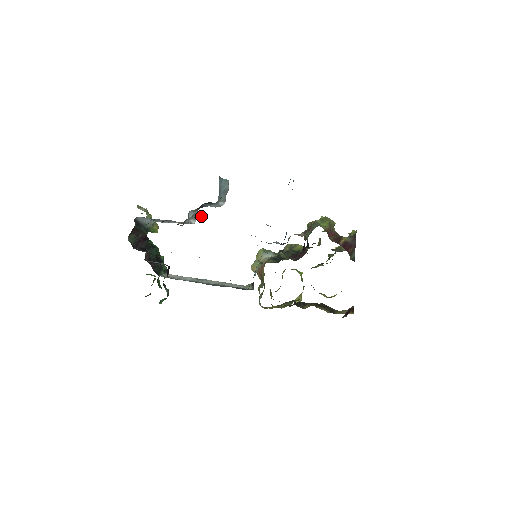
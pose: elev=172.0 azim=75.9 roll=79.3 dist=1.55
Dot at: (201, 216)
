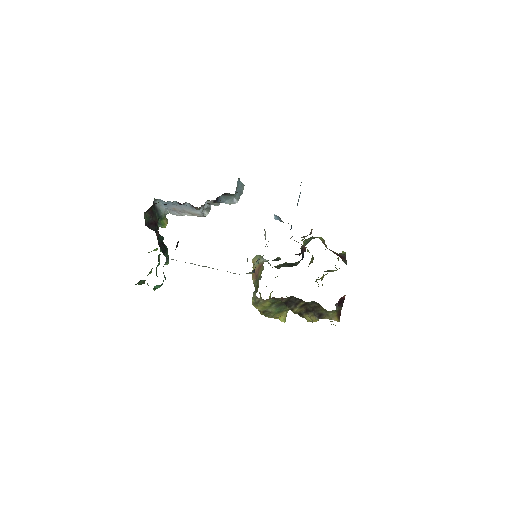
Dot at: (217, 203)
